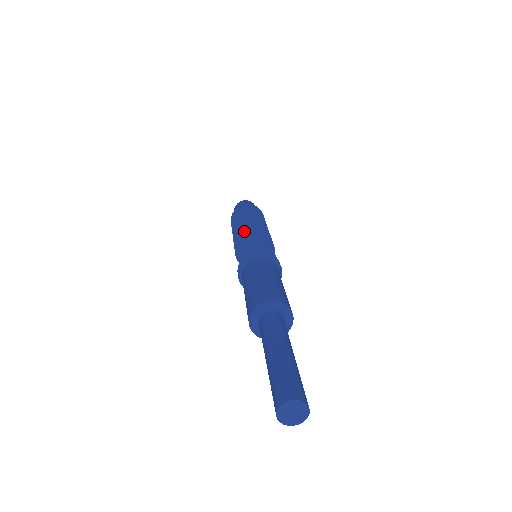
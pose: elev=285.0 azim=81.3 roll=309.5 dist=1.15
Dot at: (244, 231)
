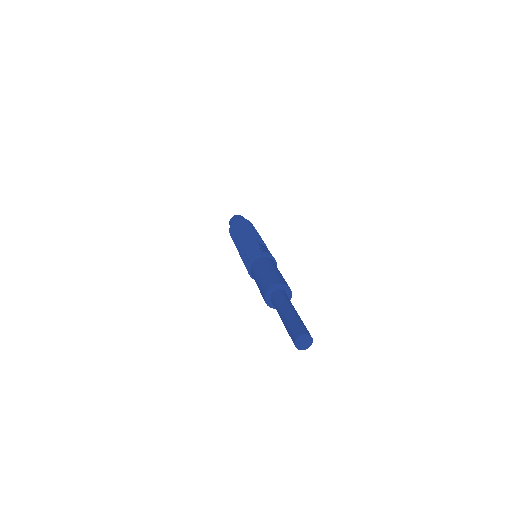
Dot at: (239, 248)
